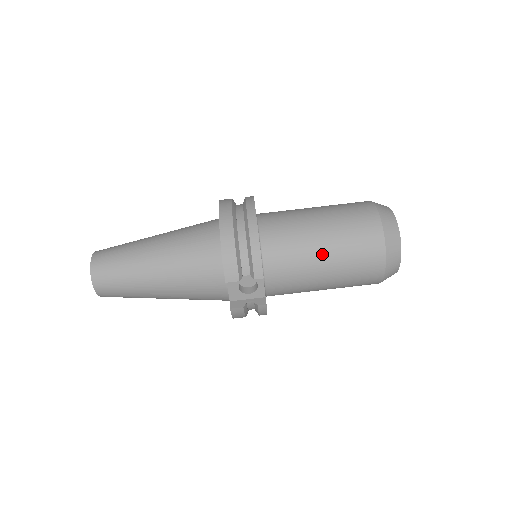
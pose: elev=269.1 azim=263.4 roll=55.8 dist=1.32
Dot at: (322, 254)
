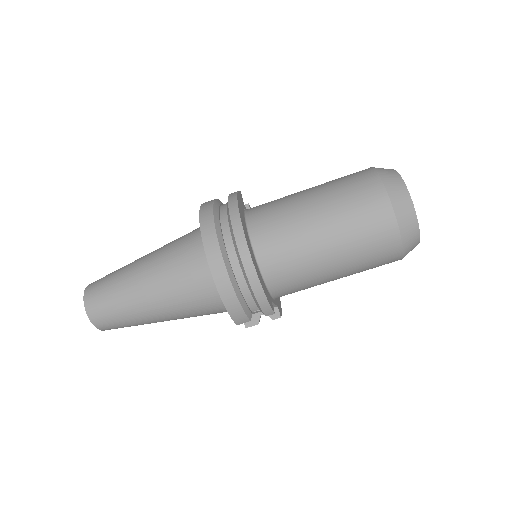
Dot at: (332, 269)
